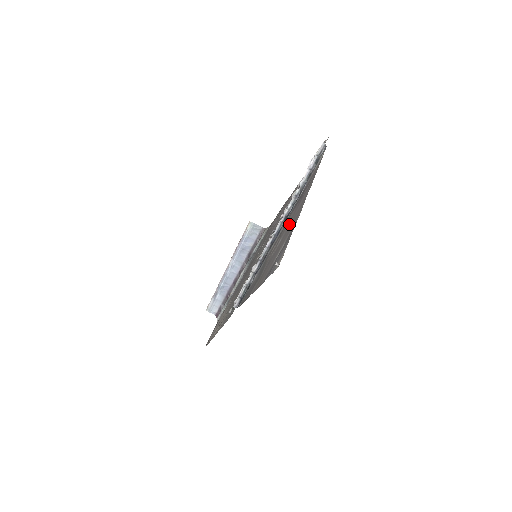
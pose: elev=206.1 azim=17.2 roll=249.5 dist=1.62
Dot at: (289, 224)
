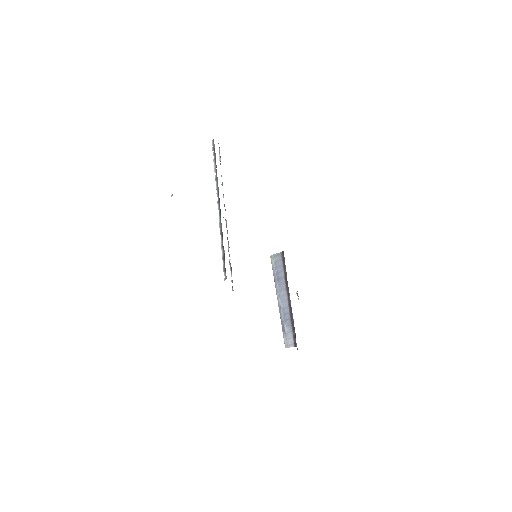
Dot at: occluded
